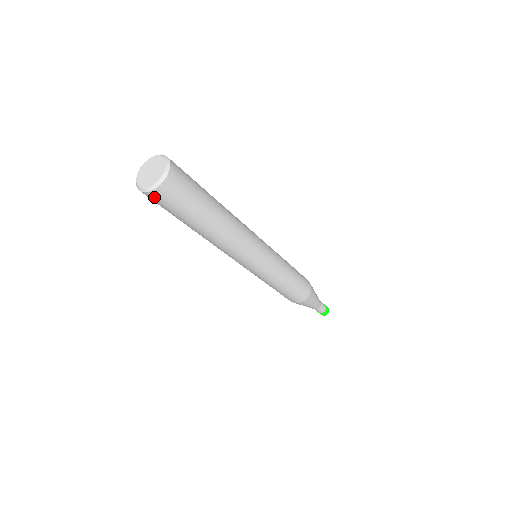
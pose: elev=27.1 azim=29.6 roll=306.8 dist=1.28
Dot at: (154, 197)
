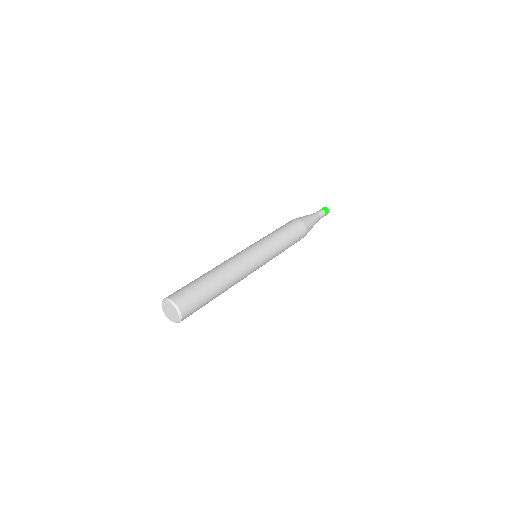
Dot at: occluded
